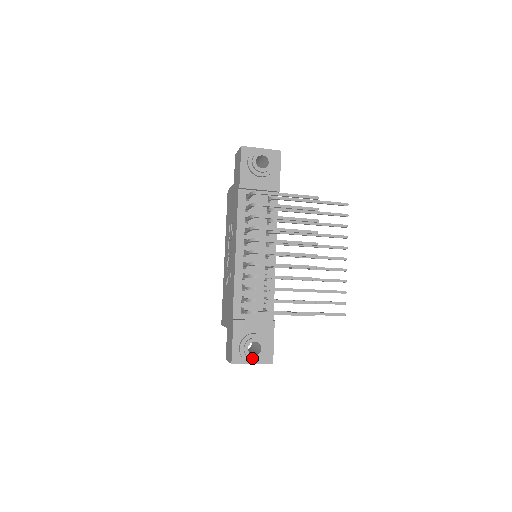
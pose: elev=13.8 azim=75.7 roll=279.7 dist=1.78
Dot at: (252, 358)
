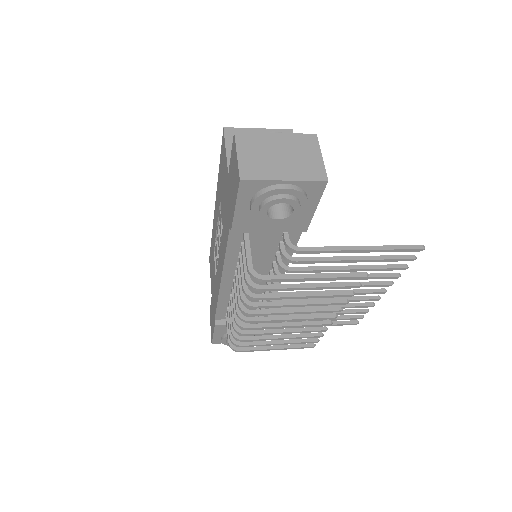
Dot at: occluded
